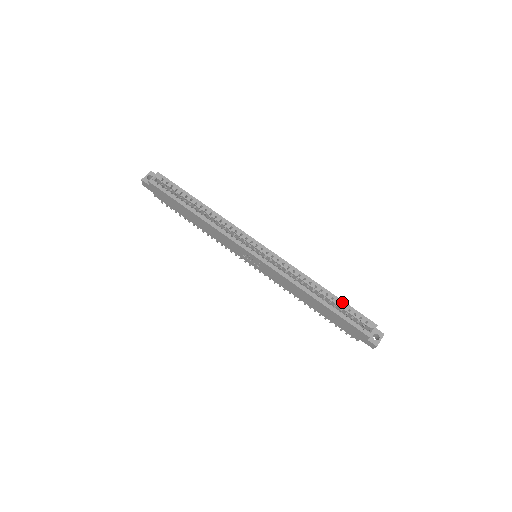
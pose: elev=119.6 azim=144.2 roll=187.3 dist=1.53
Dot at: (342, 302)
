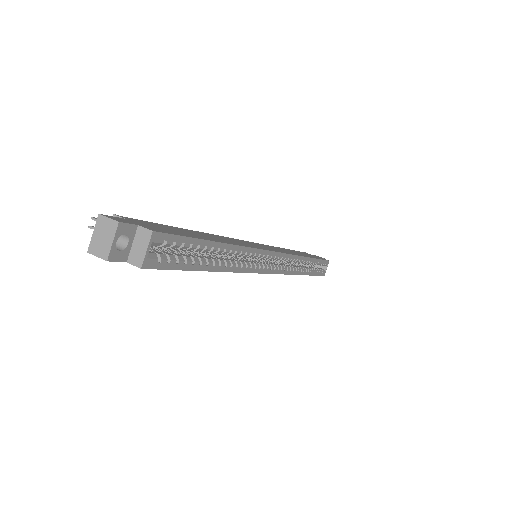
Dot at: (318, 261)
